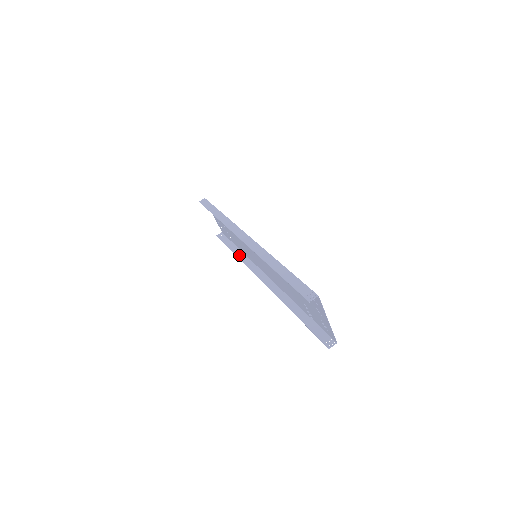
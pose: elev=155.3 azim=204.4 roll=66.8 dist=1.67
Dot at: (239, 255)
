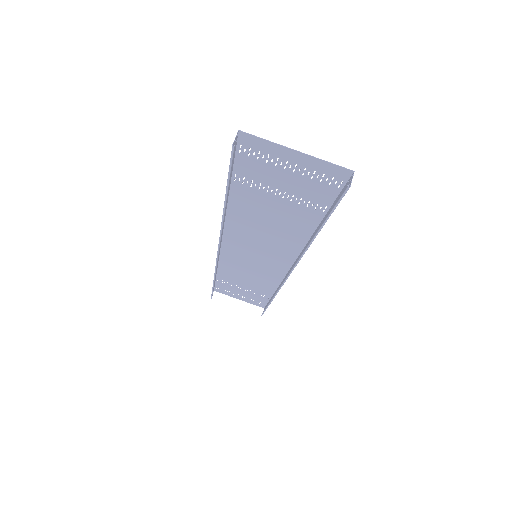
Dot at: occluded
